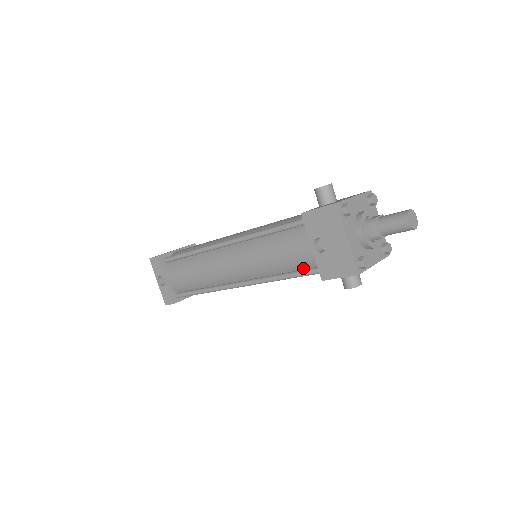
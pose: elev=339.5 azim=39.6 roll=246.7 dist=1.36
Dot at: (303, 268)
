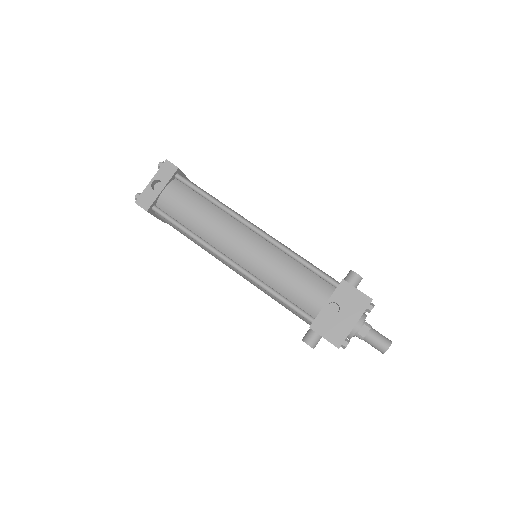
Dot at: (298, 305)
